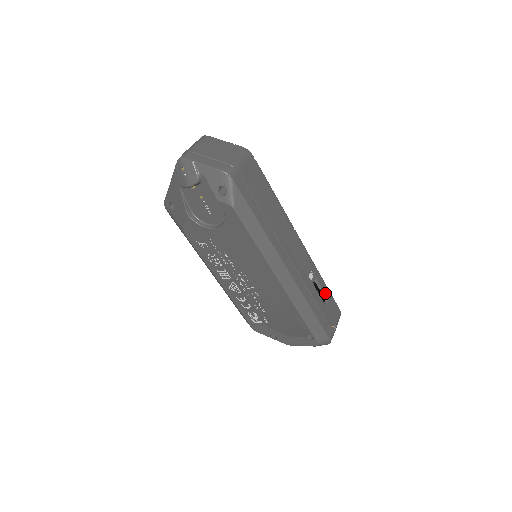
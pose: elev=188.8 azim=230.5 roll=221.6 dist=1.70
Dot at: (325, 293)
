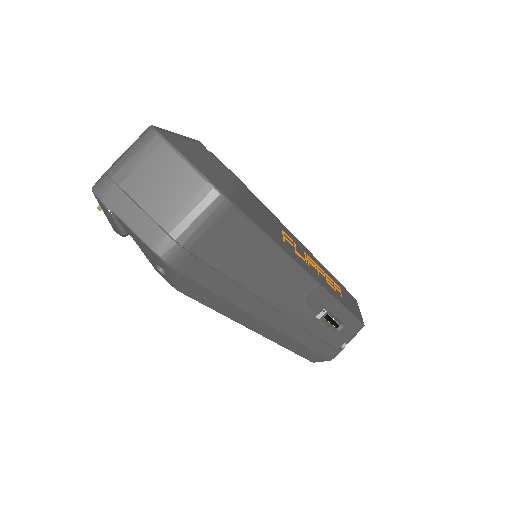
Dot at: (342, 320)
